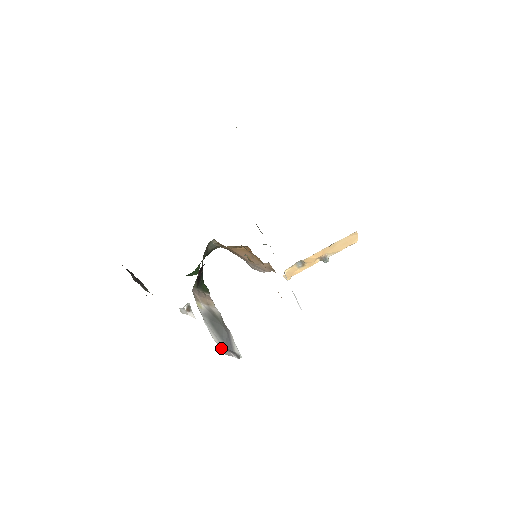
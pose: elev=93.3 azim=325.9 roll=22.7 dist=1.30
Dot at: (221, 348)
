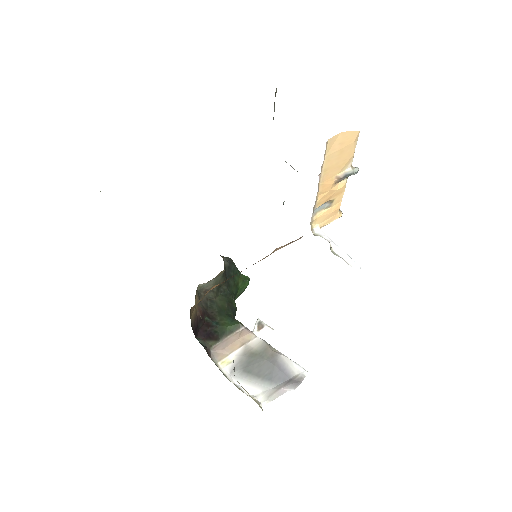
Dot at: (264, 396)
